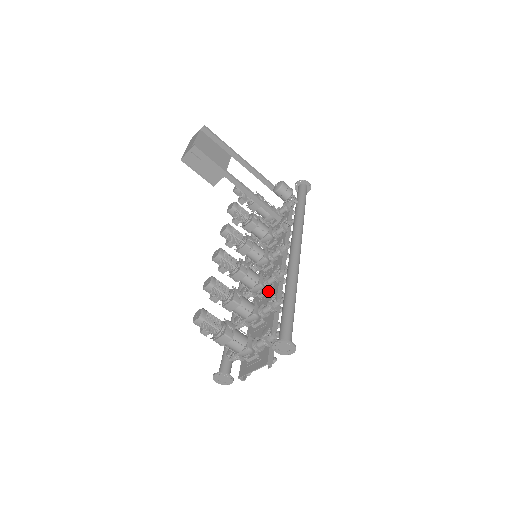
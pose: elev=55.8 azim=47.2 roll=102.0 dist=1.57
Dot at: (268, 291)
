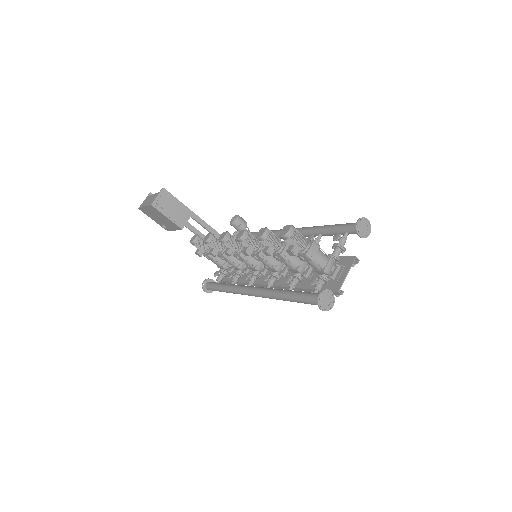
Dot at: occluded
